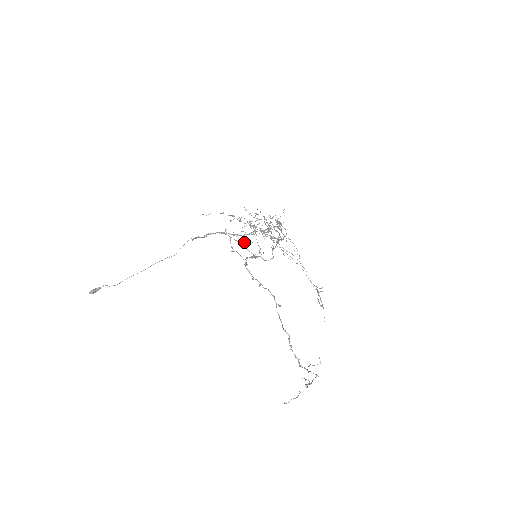
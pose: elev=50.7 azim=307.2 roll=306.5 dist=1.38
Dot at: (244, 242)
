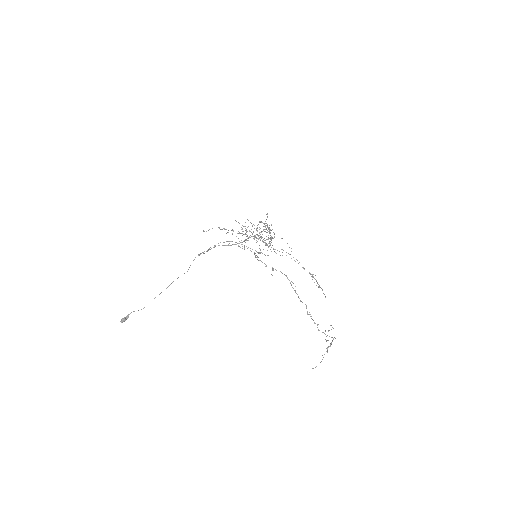
Dot at: (242, 248)
